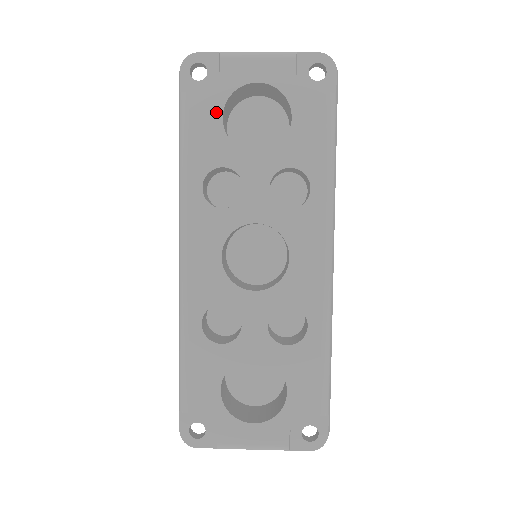
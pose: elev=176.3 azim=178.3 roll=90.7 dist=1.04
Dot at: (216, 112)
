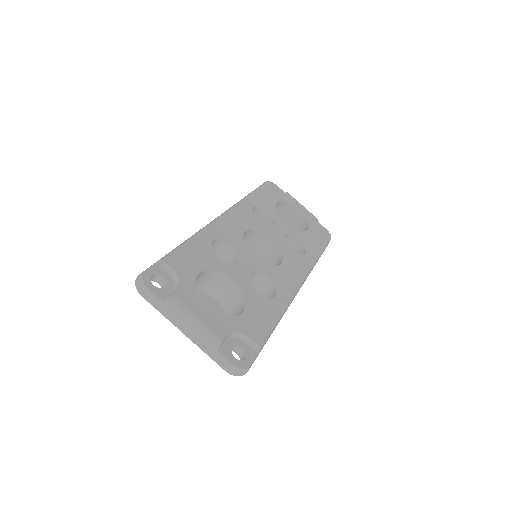
Dot at: (276, 199)
